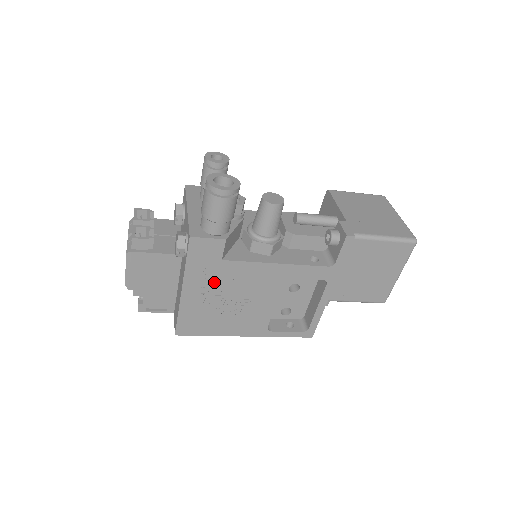
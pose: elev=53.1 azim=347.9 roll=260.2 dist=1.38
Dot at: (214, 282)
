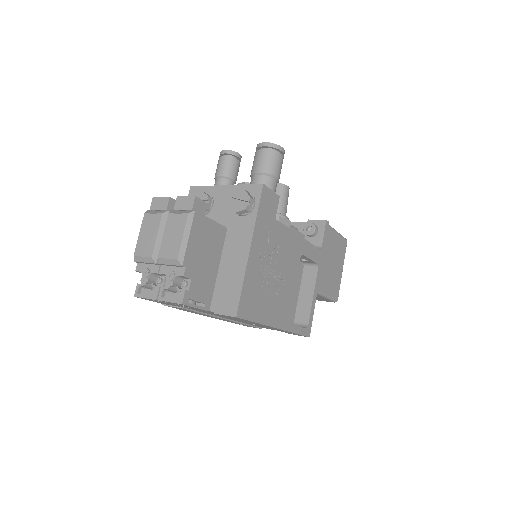
Dot at: (269, 244)
